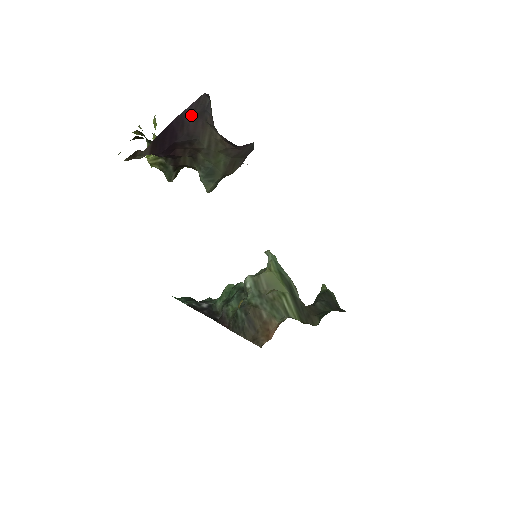
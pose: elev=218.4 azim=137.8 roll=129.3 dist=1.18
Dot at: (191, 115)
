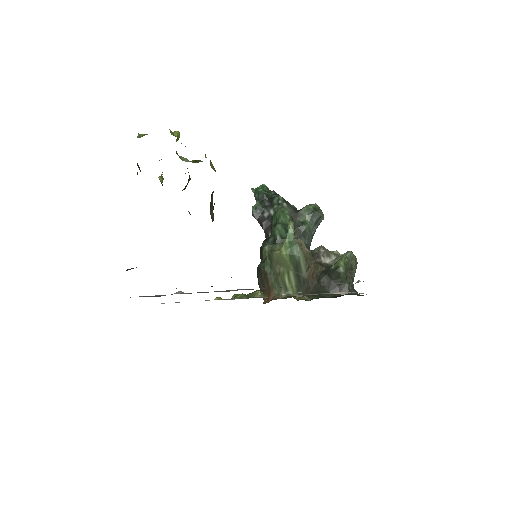
Dot at: occluded
